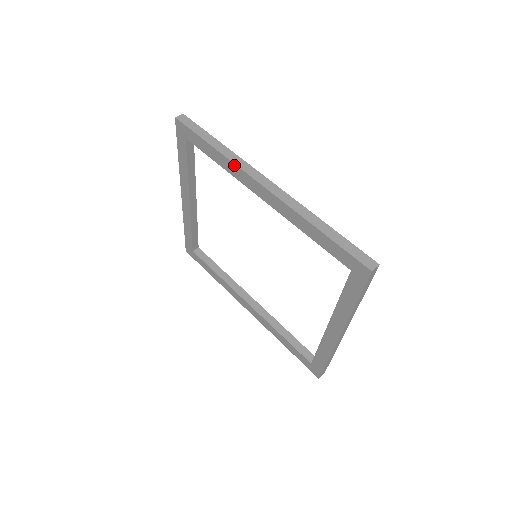
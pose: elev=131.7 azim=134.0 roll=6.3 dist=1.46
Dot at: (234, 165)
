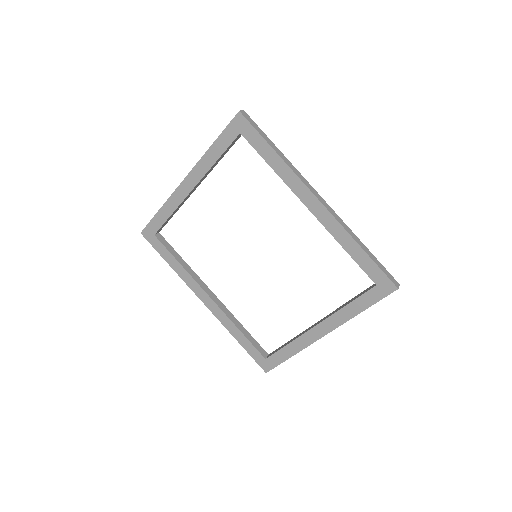
Dot at: (295, 175)
